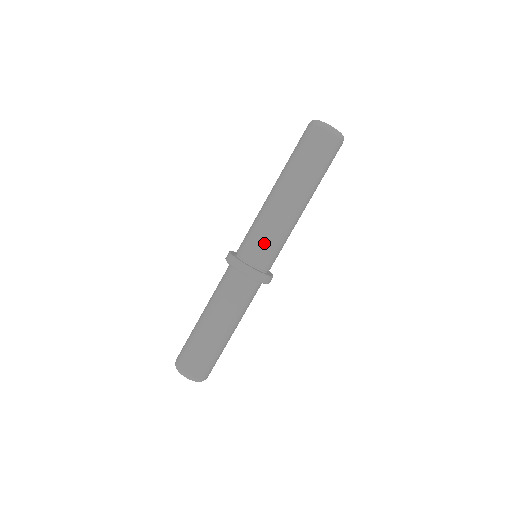
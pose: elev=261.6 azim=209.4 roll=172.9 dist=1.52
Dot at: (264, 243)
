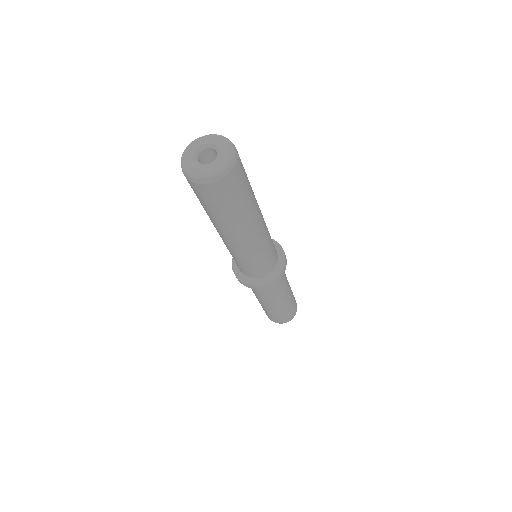
Dot at: (262, 263)
